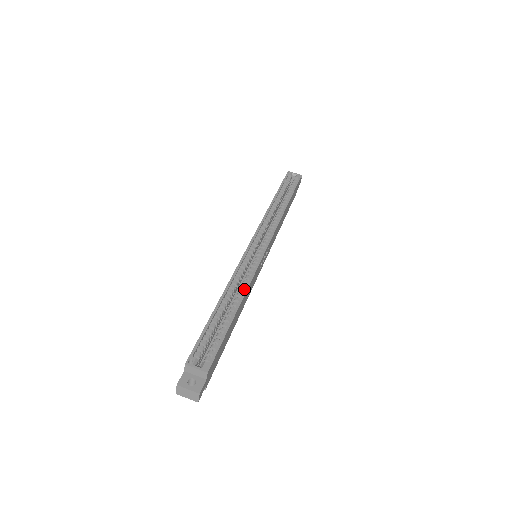
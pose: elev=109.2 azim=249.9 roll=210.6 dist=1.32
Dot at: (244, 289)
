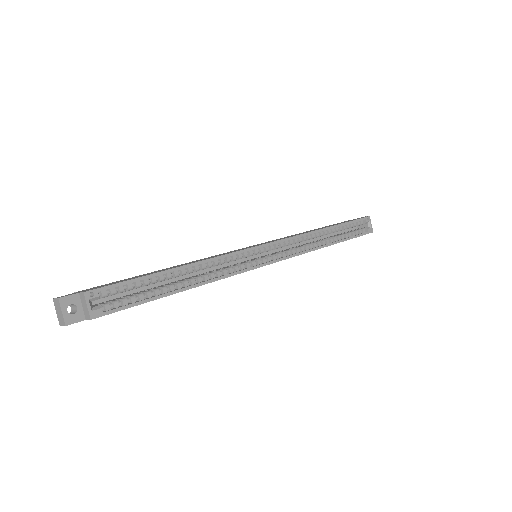
Dot at: (208, 280)
